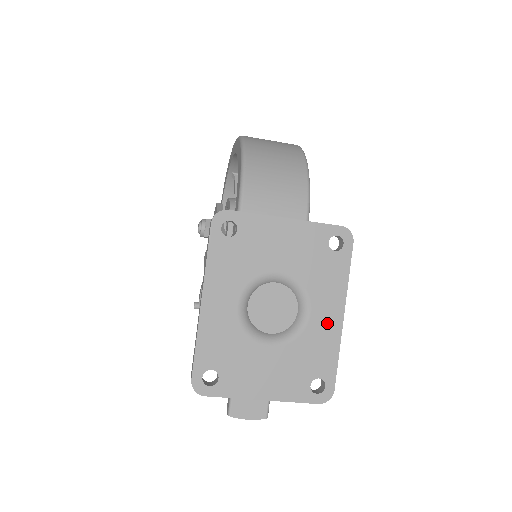
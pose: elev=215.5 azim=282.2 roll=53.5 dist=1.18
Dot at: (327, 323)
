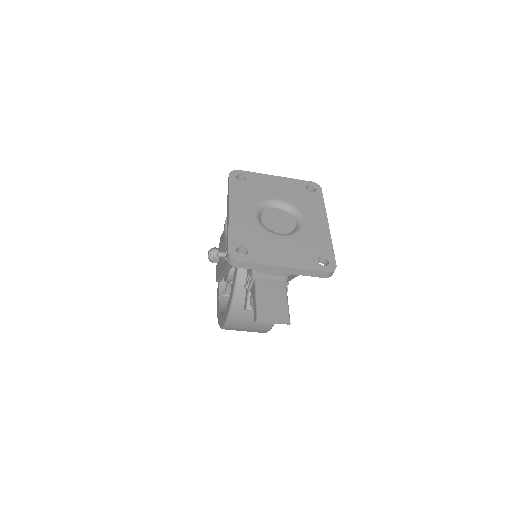
Dot at: (318, 227)
